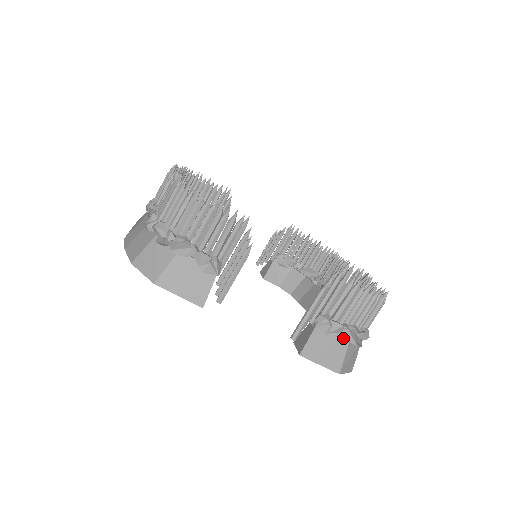
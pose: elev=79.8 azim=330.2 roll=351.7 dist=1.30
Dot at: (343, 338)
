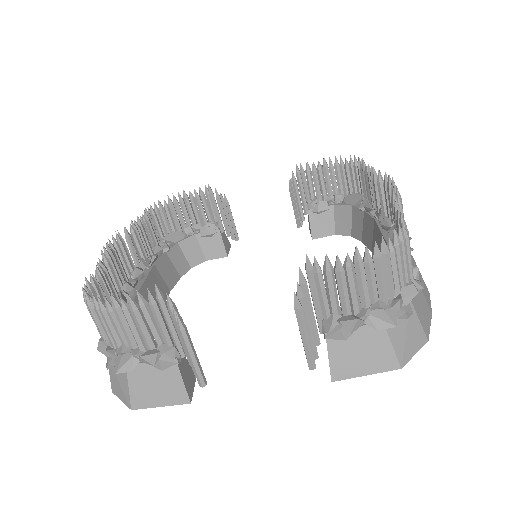
Dot at: (373, 328)
